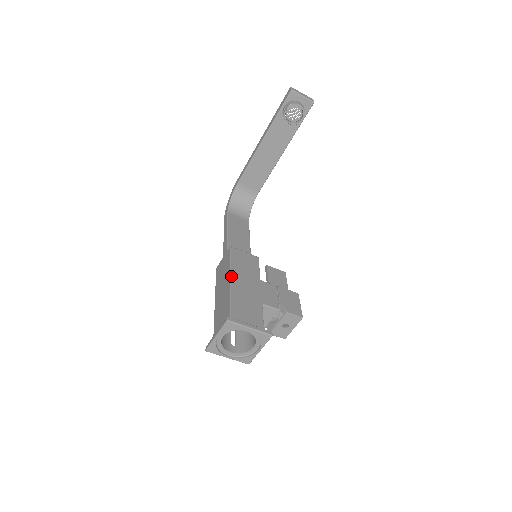
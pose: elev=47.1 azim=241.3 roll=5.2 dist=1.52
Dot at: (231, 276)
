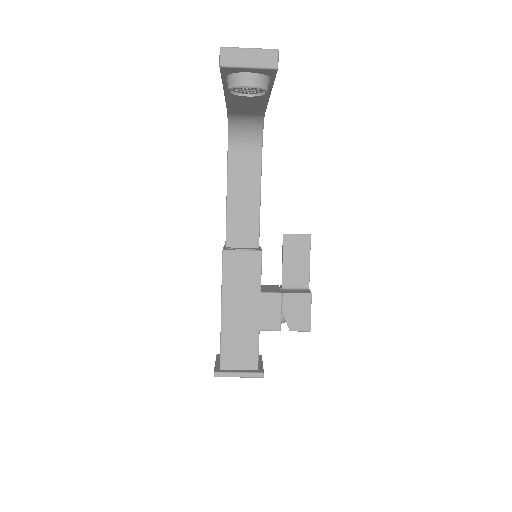
Dot at: (222, 304)
